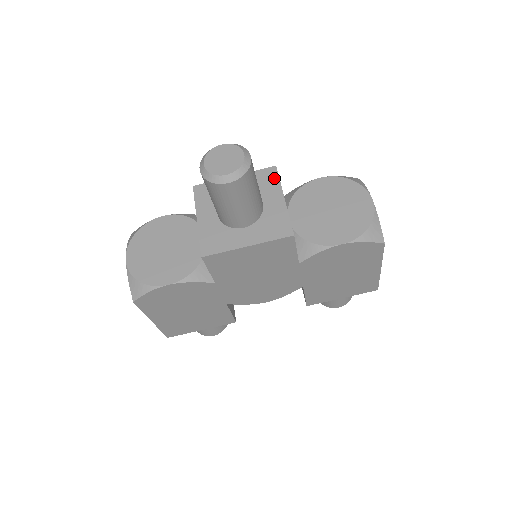
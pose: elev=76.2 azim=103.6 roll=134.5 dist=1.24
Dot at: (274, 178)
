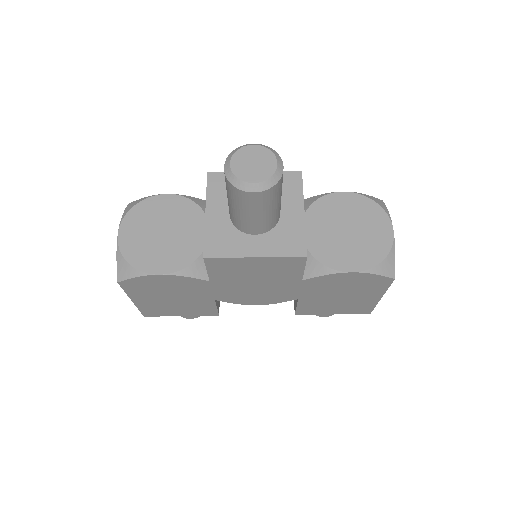
Dot at: (297, 185)
